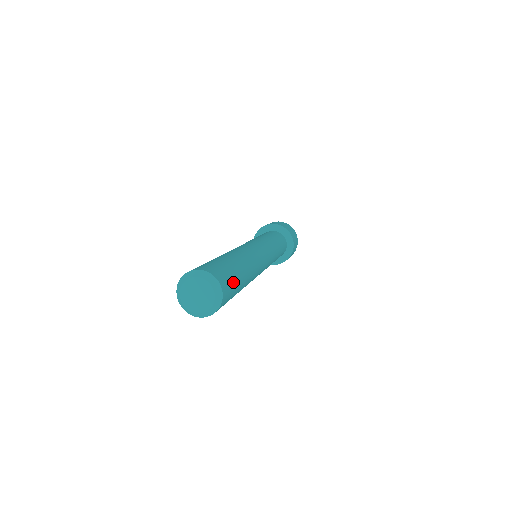
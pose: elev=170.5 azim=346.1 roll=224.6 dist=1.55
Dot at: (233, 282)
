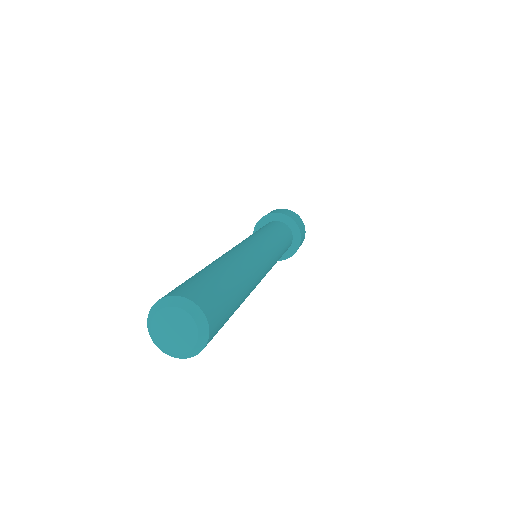
Dot at: (224, 322)
